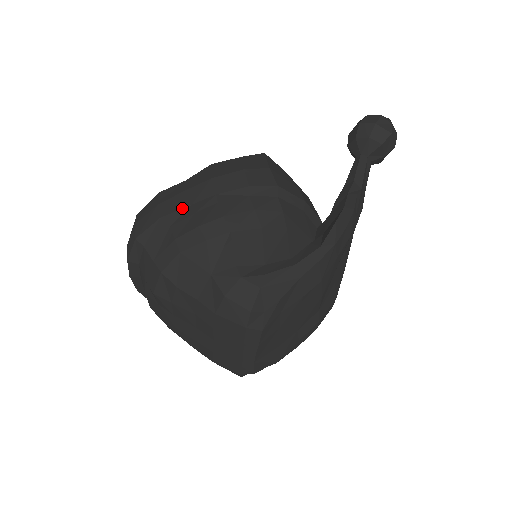
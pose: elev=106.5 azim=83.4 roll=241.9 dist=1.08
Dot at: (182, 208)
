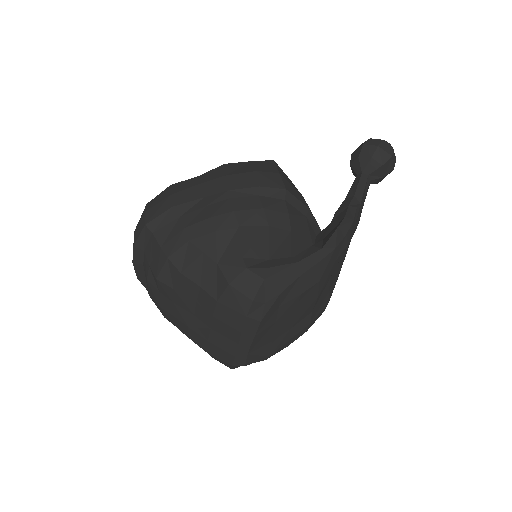
Dot at: (195, 200)
